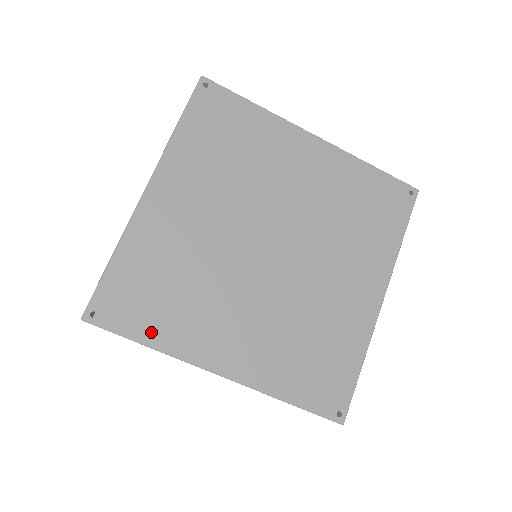
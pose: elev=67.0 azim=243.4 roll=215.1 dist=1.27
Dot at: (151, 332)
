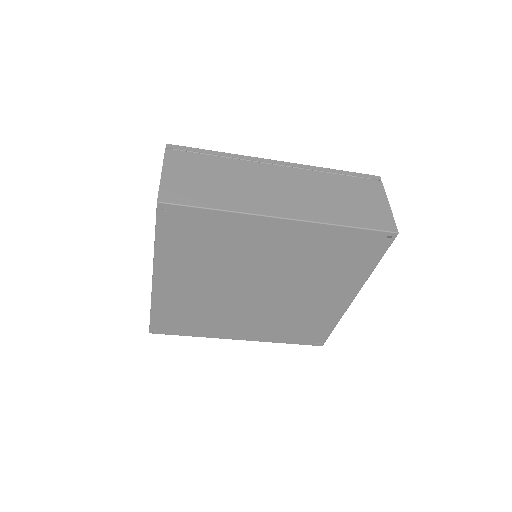
Dot at: (191, 332)
